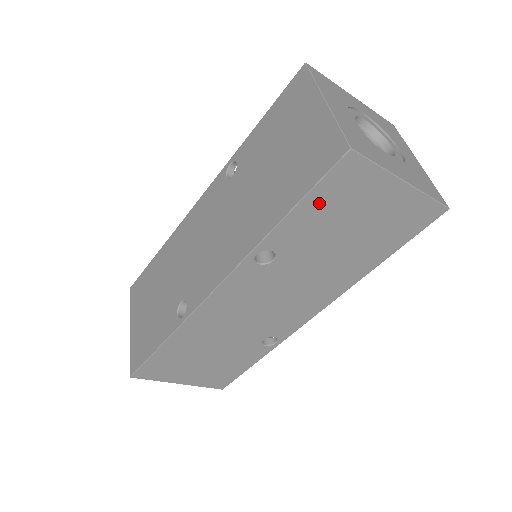
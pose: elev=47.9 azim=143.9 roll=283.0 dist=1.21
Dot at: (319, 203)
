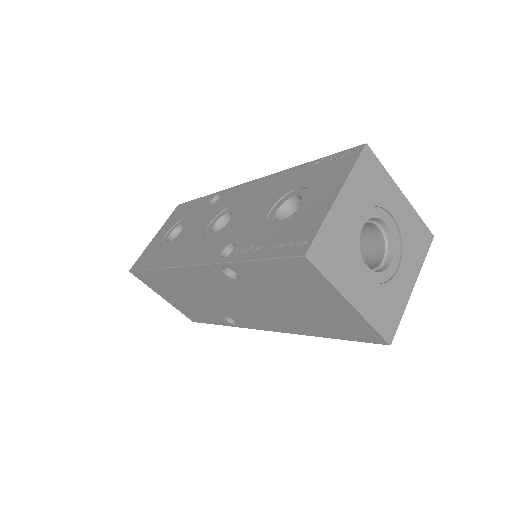
Dot at: occluded
